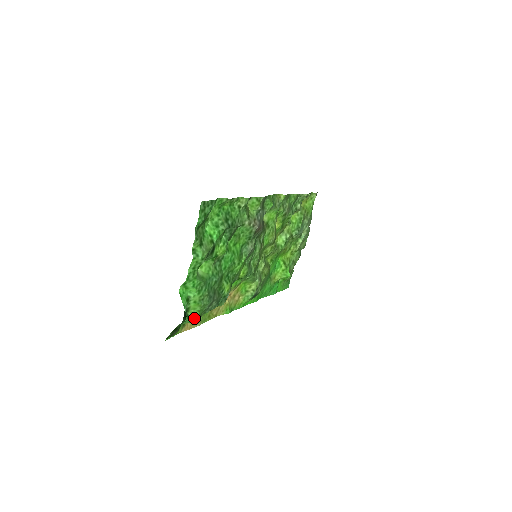
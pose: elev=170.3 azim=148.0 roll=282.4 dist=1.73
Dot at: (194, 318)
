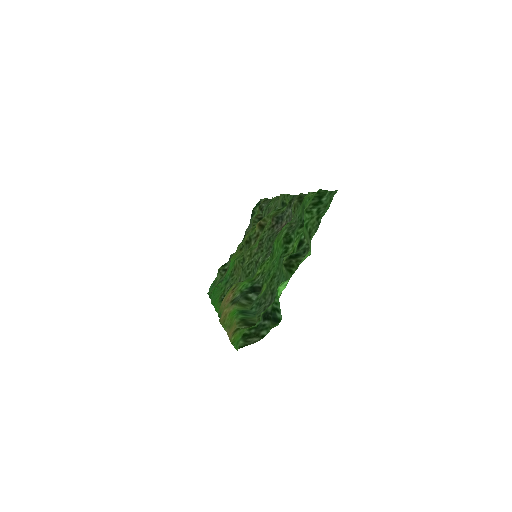
Dot at: occluded
